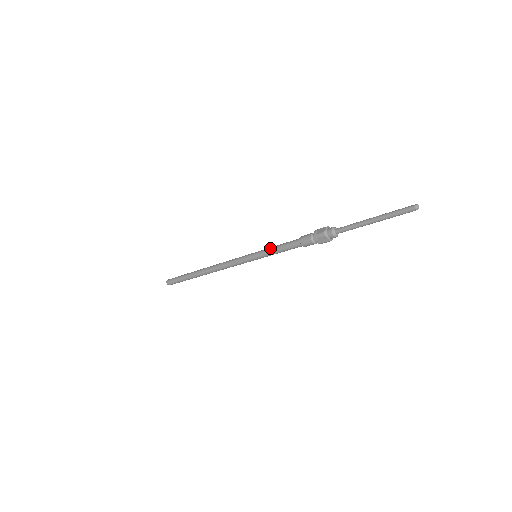
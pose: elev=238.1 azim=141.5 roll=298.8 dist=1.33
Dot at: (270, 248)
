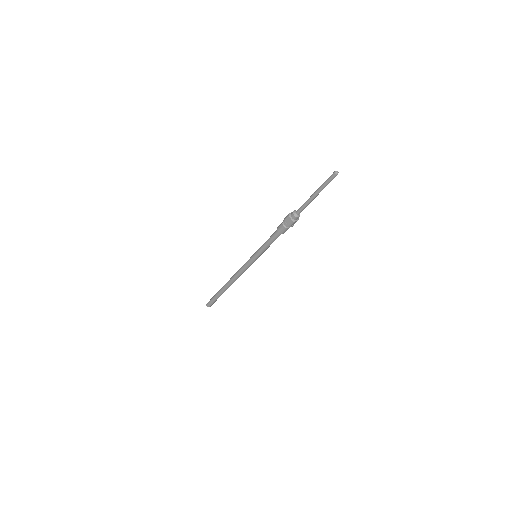
Dot at: (263, 244)
